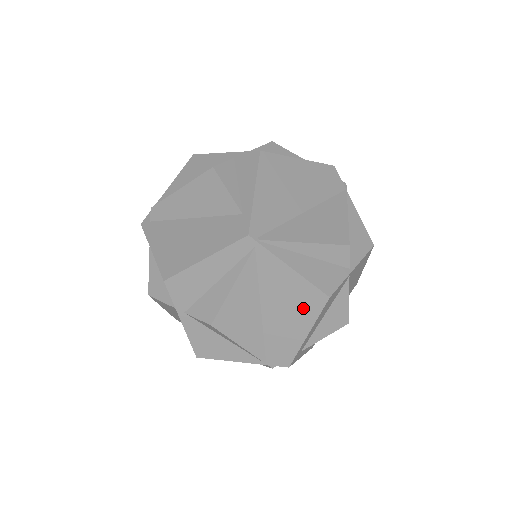
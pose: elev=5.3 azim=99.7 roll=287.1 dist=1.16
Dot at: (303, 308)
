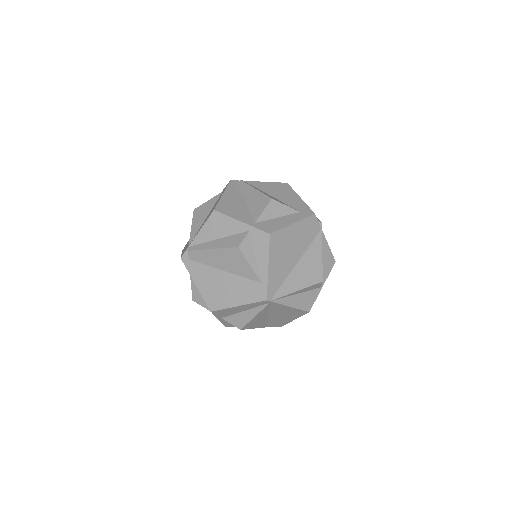
Dot at: (293, 315)
